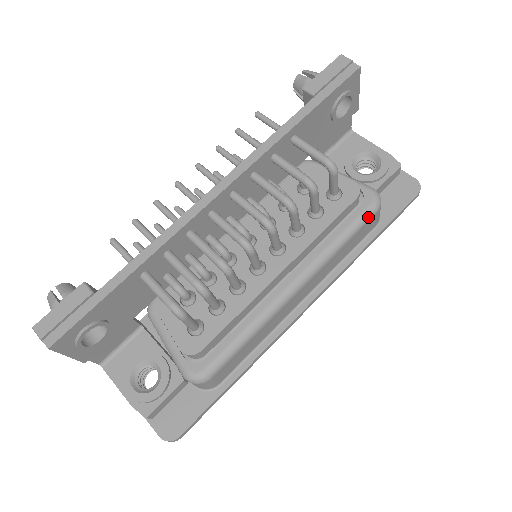
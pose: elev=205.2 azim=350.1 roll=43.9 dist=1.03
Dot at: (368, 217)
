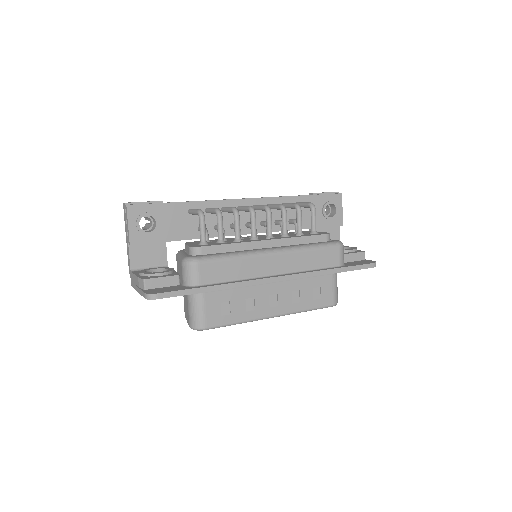
Dot at: (332, 245)
